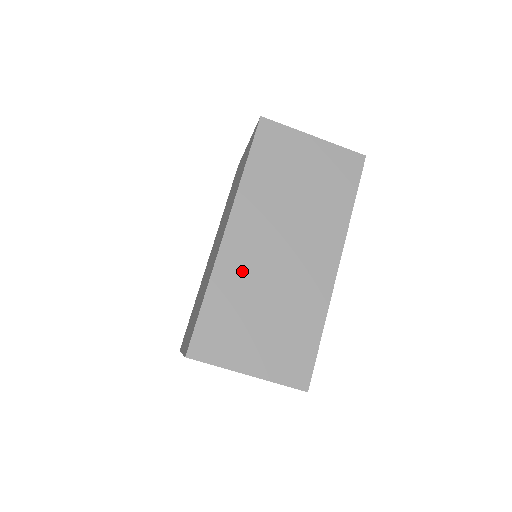
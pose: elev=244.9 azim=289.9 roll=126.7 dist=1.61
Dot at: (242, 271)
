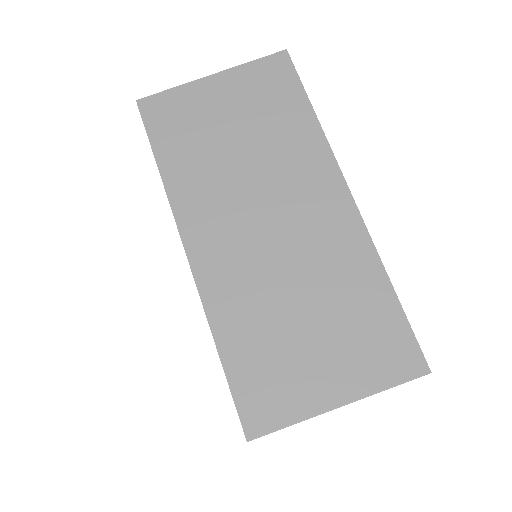
Dot at: (240, 286)
